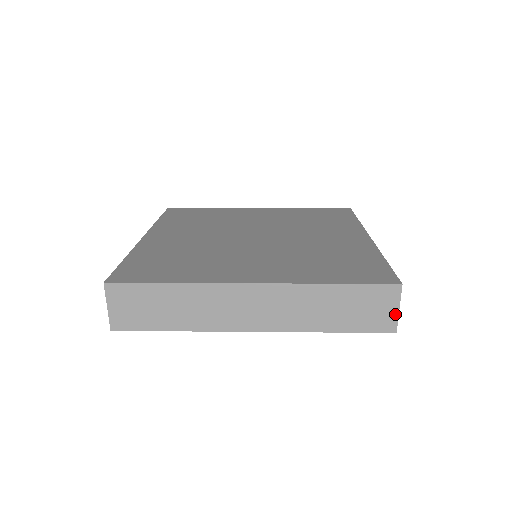
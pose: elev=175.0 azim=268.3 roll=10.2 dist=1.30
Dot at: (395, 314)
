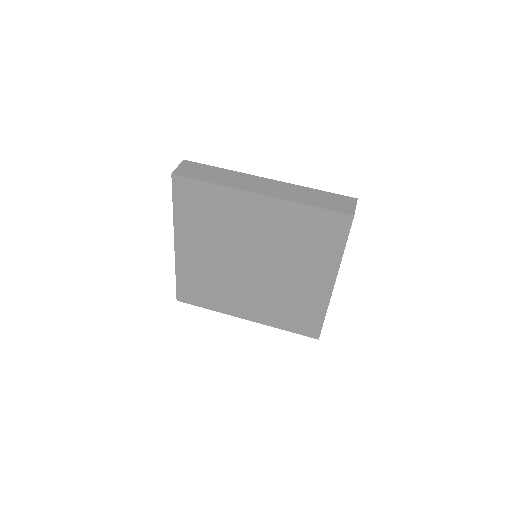
Dot at: occluded
